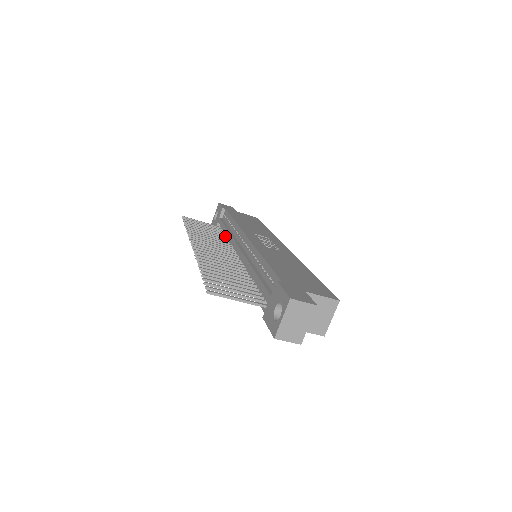
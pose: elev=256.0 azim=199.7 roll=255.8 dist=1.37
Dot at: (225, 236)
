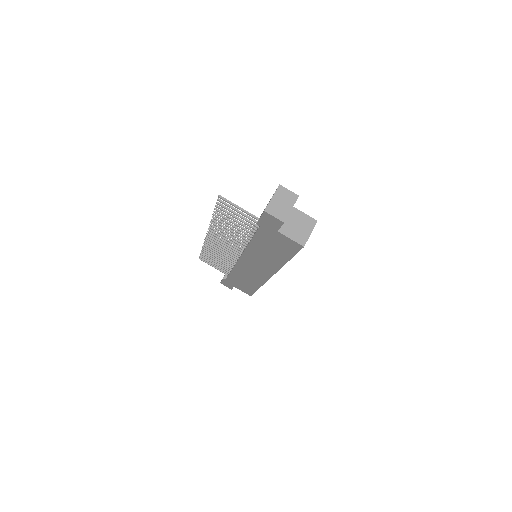
Dot at: (232, 267)
